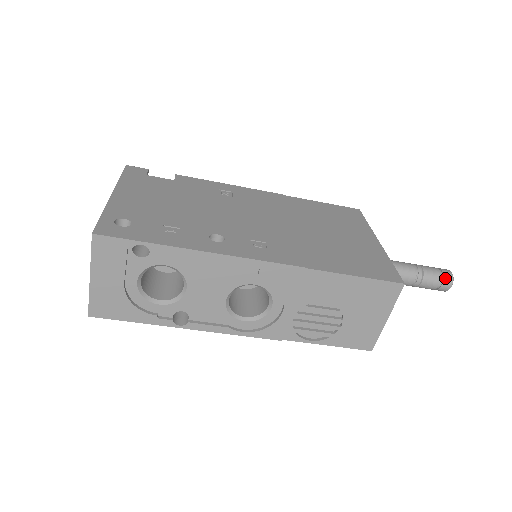
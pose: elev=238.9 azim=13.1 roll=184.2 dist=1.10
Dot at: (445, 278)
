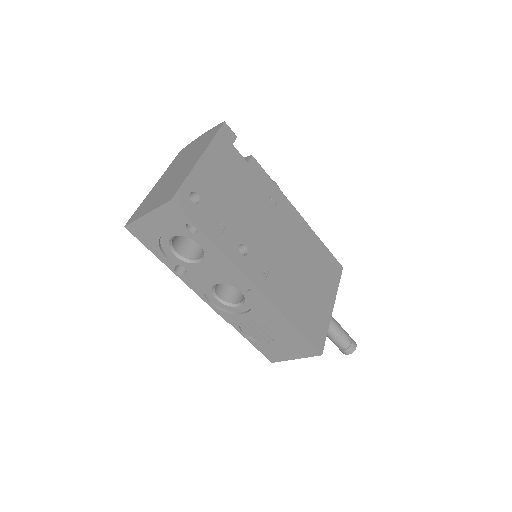
Dot at: (350, 348)
